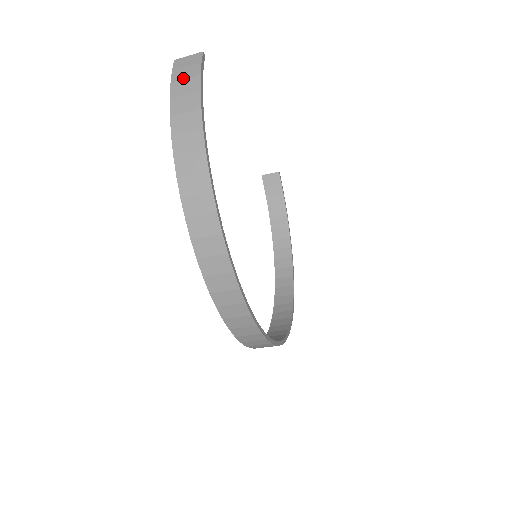
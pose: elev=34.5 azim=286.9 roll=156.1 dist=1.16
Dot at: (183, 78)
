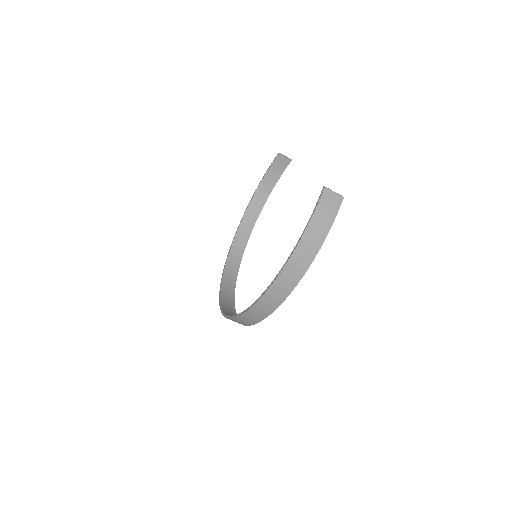
Dot at: (323, 215)
